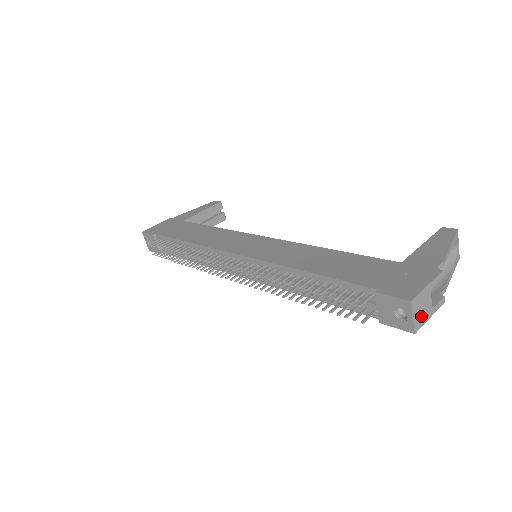
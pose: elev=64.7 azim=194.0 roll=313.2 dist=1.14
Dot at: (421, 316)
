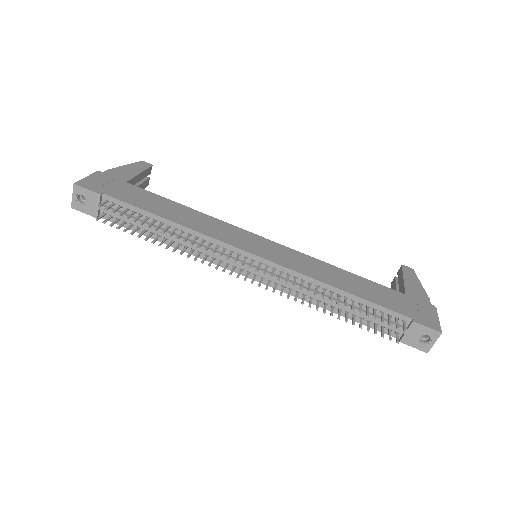
Dot at: occluded
